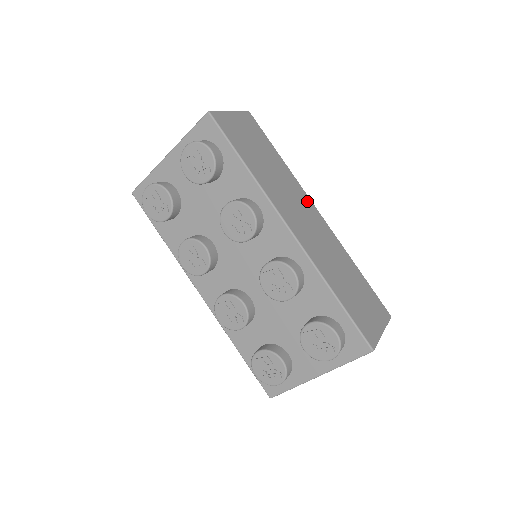
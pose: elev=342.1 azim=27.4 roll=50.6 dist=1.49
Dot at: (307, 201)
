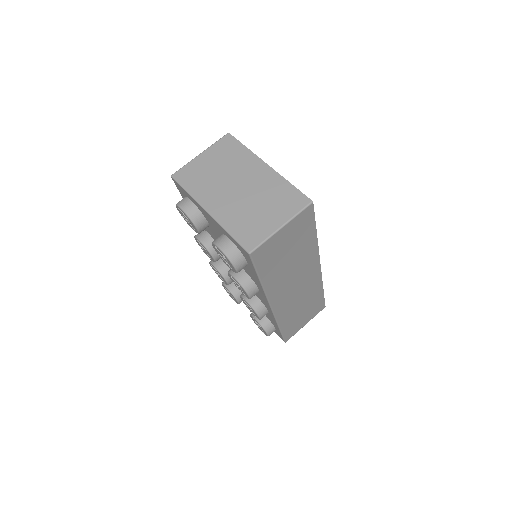
Dot at: (314, 264)
